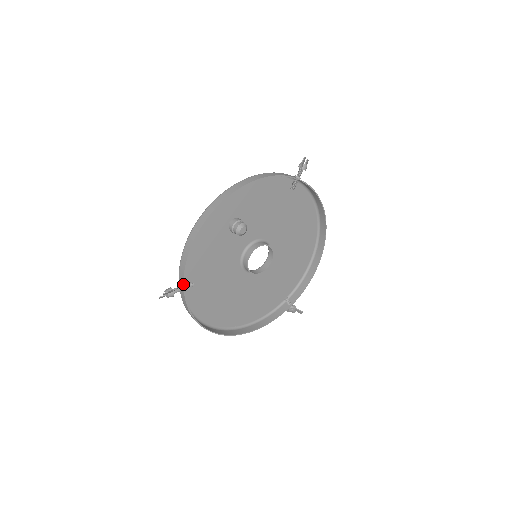
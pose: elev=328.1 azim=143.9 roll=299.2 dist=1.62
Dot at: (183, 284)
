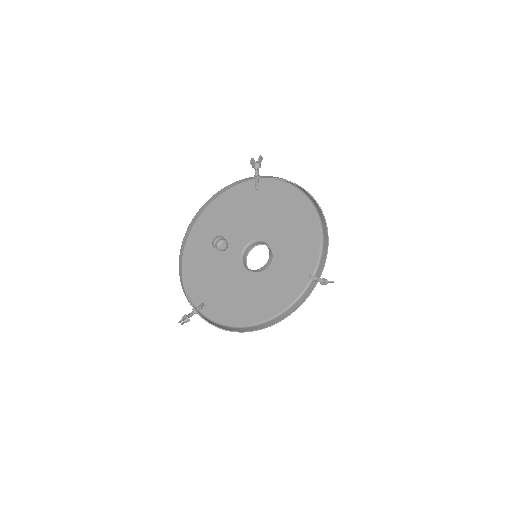
Dot at: (193, 308)
